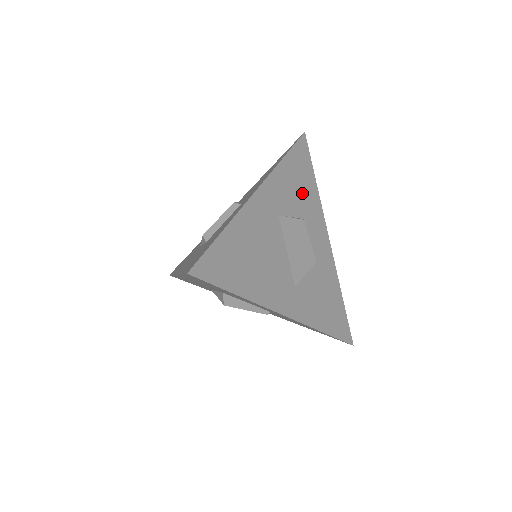
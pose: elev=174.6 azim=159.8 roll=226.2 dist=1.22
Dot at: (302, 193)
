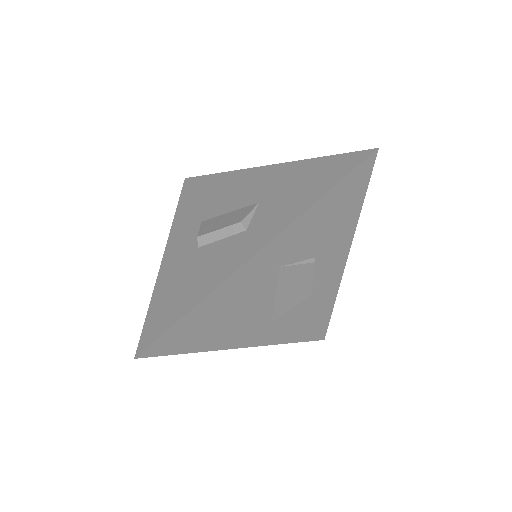
Dot at: (330, 229)
